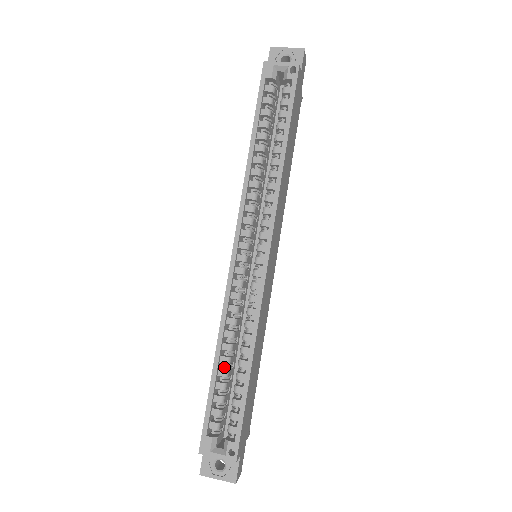
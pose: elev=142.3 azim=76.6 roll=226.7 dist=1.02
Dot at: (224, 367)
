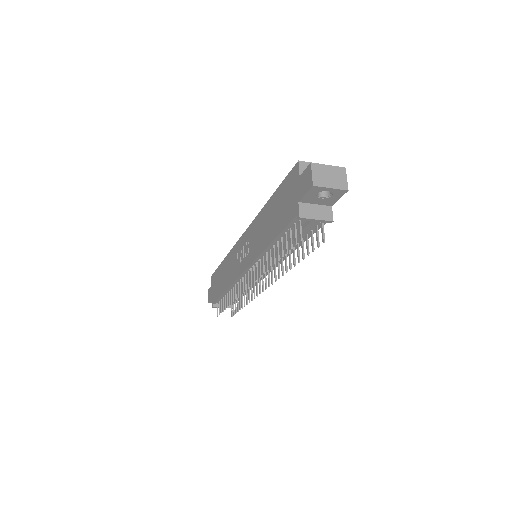
Dot at: occluded
